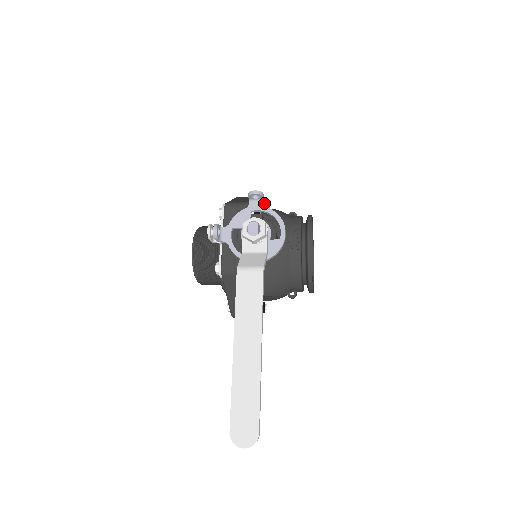
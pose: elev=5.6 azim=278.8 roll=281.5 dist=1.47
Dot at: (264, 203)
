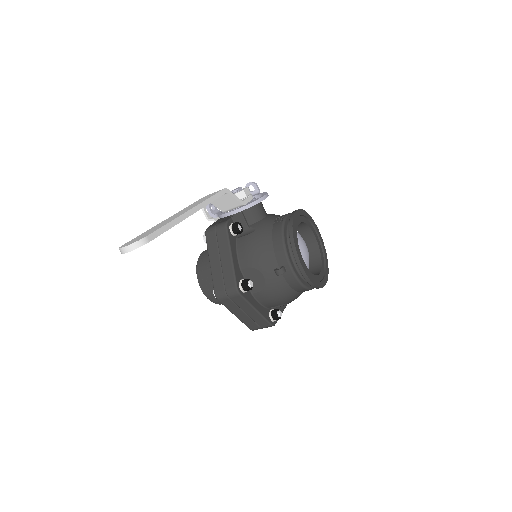
Dot at: occluded
